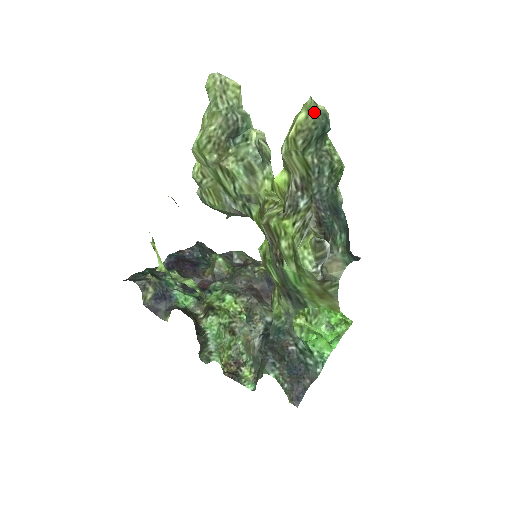
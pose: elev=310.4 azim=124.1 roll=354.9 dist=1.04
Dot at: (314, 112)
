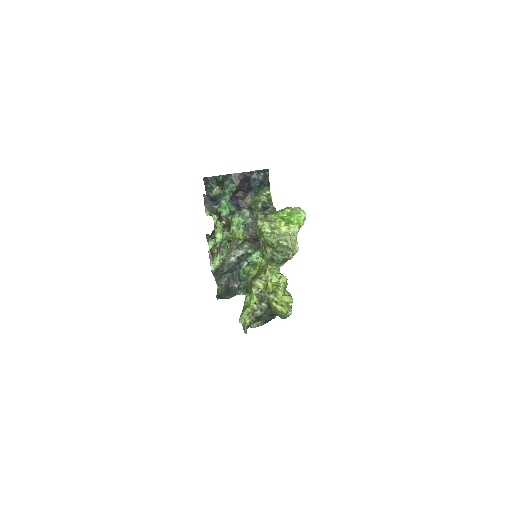
Dot at: (283, 315)
